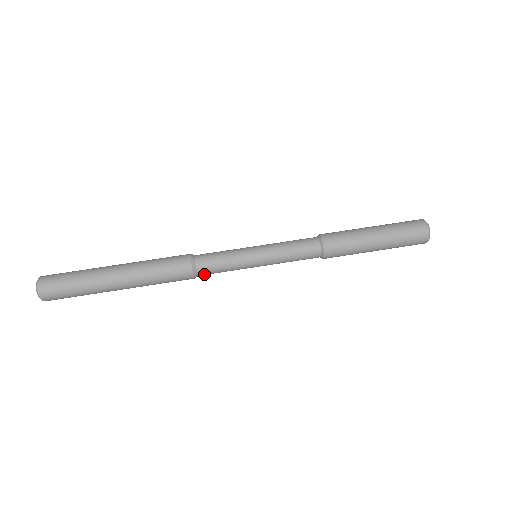
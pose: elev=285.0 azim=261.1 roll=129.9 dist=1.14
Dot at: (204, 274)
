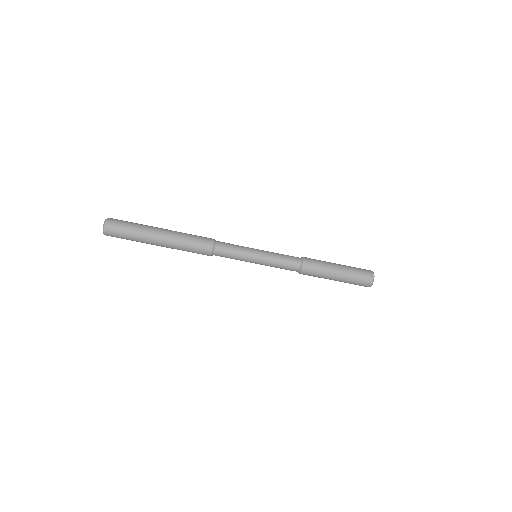
Dot at: (218, 255)
